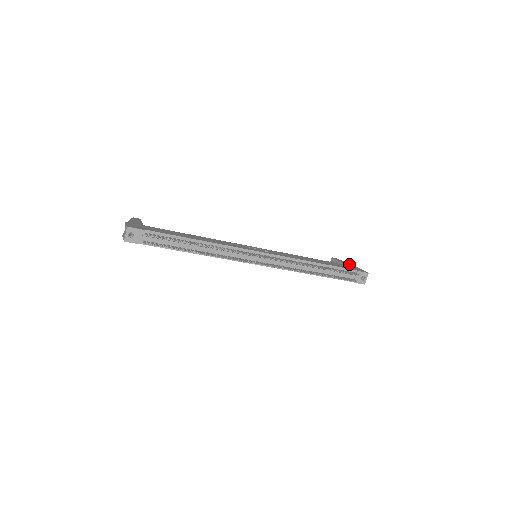
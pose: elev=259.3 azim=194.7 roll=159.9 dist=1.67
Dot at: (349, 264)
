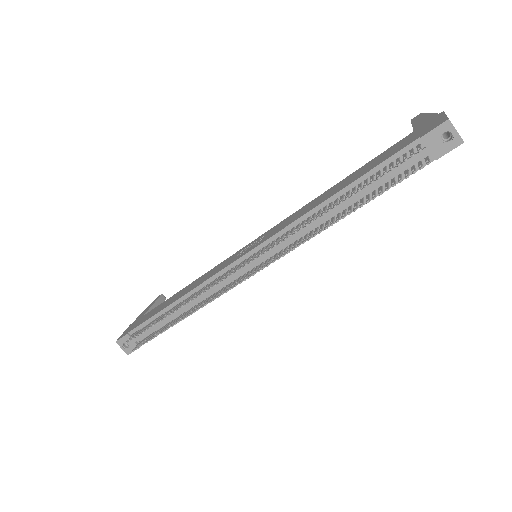
Dot at: (428, 117)
